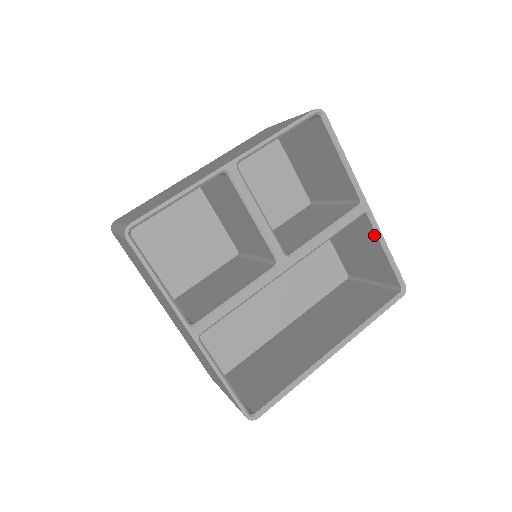
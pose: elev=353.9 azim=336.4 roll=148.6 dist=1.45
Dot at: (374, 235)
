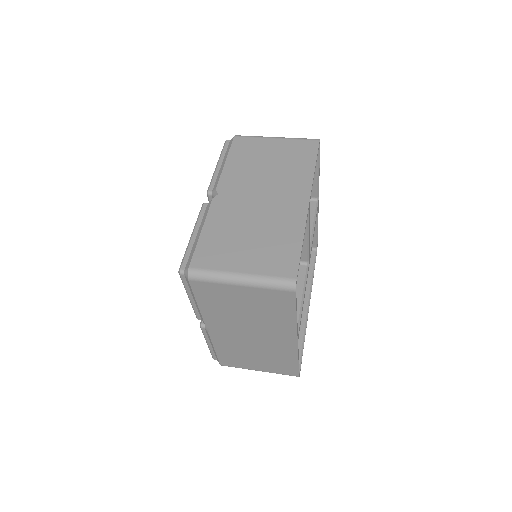
Dot at: occluded
